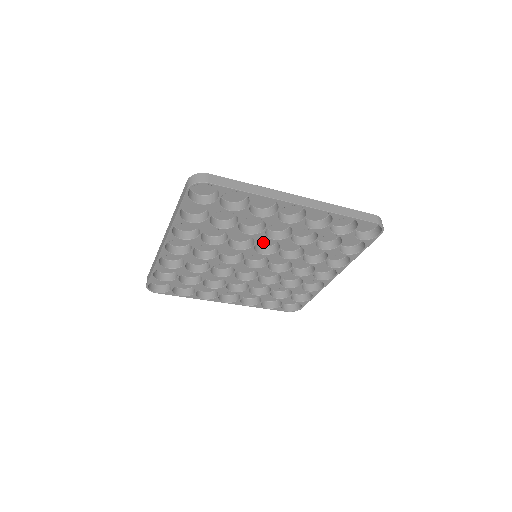
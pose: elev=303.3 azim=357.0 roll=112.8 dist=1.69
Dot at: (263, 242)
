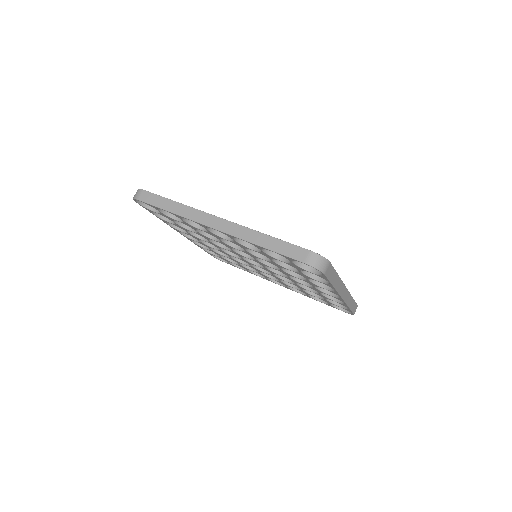
Dot at: occluded
